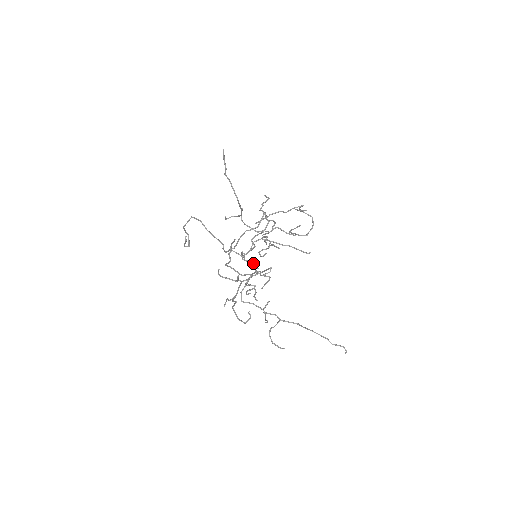
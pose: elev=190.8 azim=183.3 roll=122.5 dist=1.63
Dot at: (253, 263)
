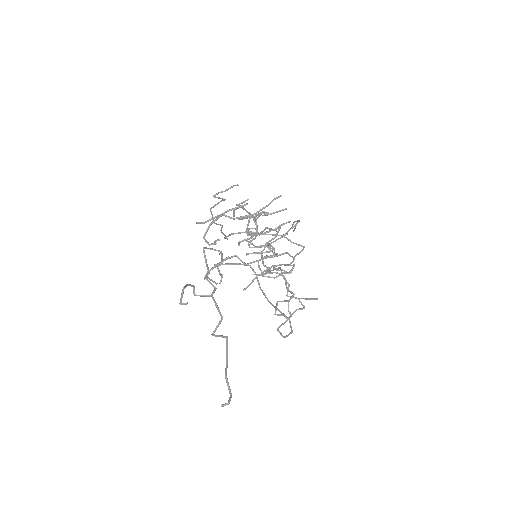
Dot at: occluded
